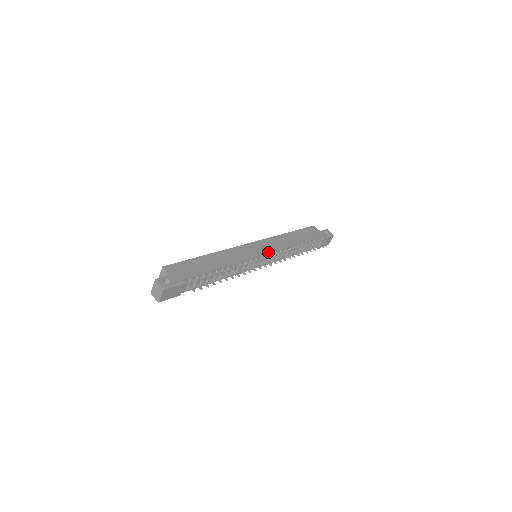
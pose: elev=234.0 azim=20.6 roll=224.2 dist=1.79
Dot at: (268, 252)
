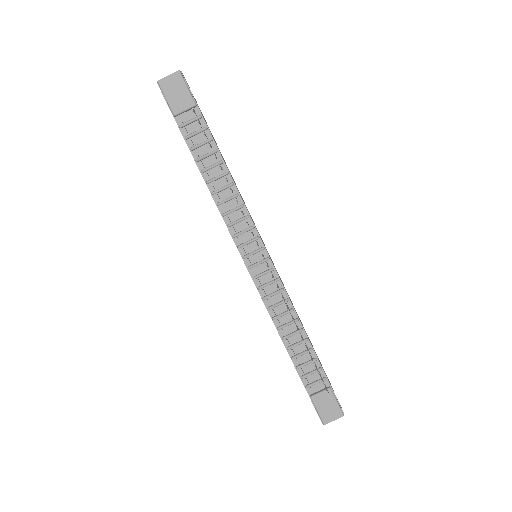
Dot at: occluded
